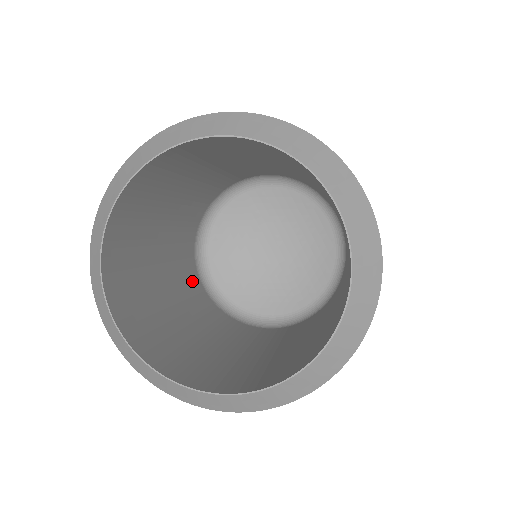
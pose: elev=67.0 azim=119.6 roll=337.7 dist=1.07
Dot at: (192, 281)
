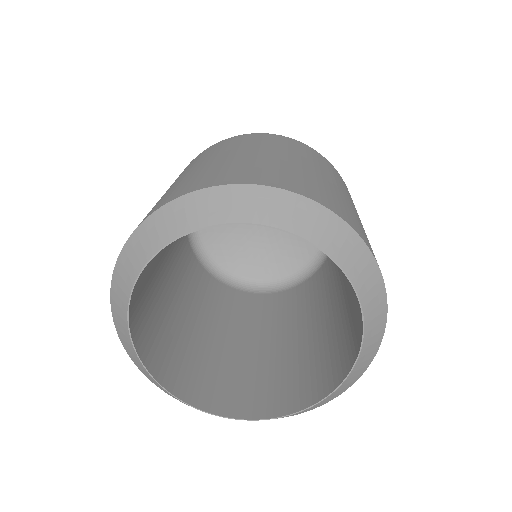
Dot at: (184, 251)
